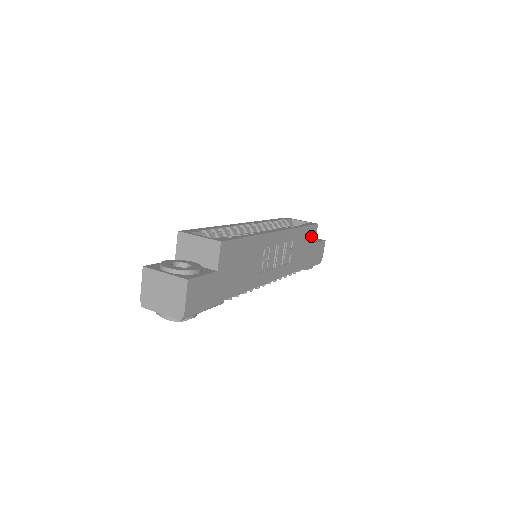
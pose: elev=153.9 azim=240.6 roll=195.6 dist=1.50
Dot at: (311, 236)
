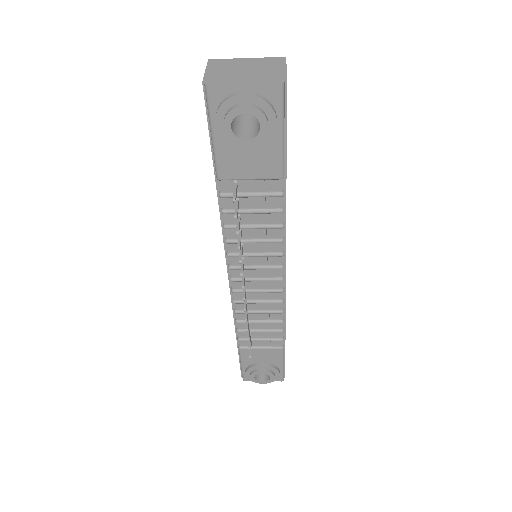
Dot at: occluded
